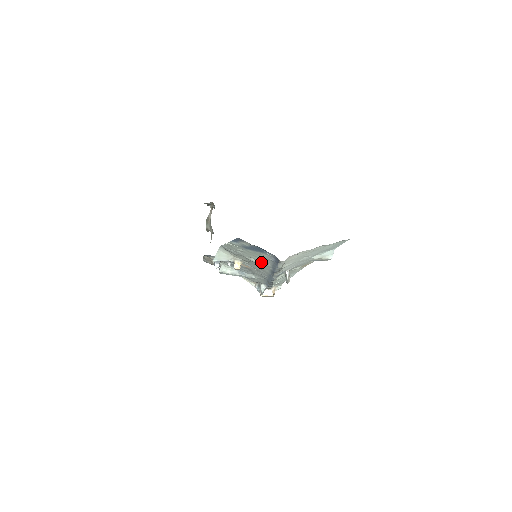
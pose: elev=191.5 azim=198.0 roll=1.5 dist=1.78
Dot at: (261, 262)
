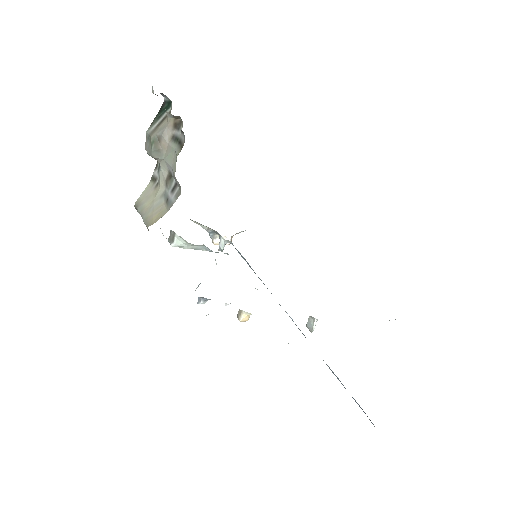
Dot at: occluded
